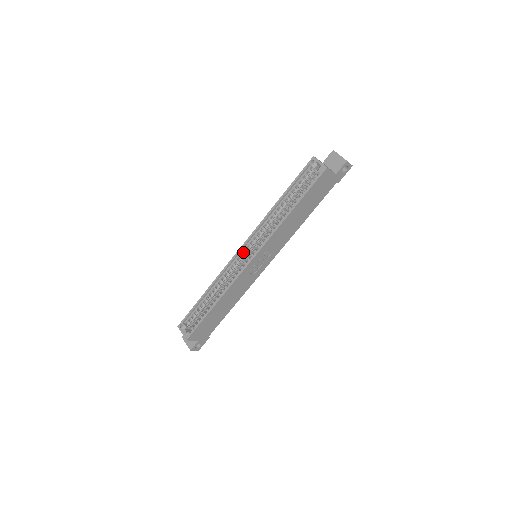
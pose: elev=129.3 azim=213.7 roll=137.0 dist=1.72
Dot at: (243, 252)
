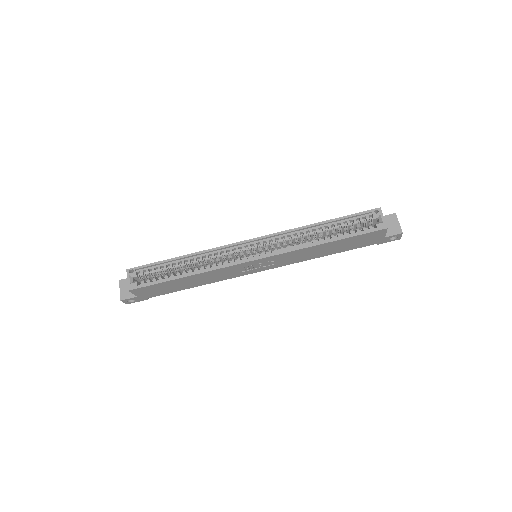
Dot at: (250, 245)
